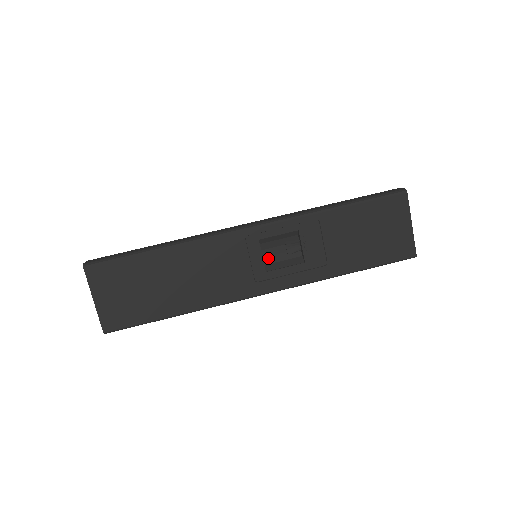
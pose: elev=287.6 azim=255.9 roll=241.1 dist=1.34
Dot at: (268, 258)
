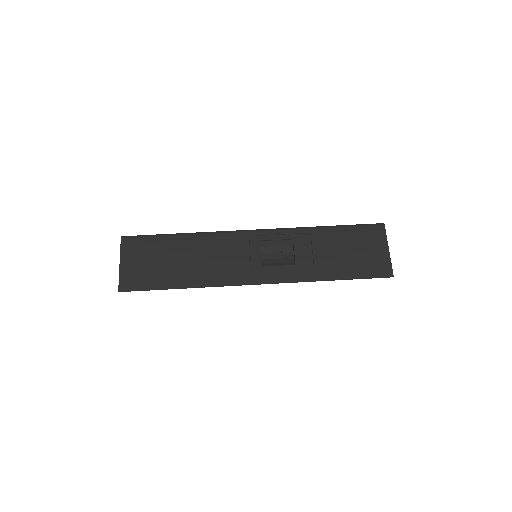
Dot at: (266, 260)
